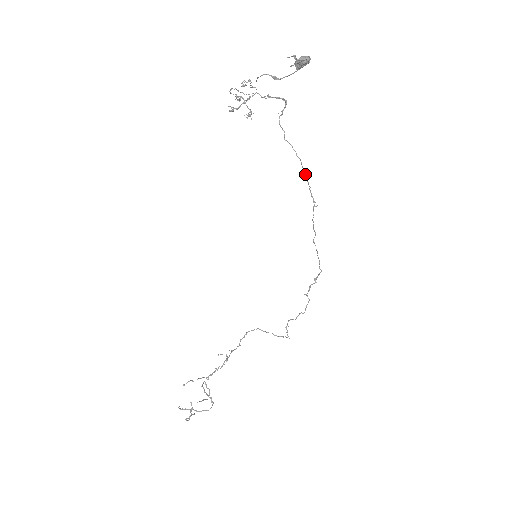
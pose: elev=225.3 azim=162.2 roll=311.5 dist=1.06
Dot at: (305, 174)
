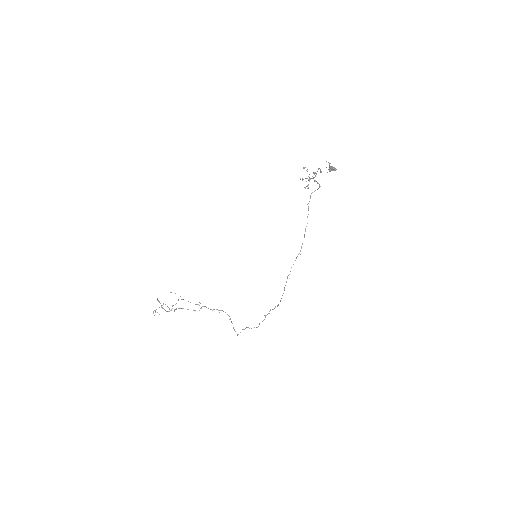
Dot at: occluded
